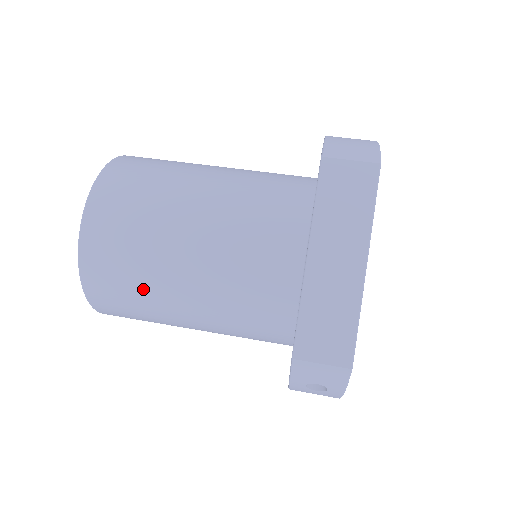
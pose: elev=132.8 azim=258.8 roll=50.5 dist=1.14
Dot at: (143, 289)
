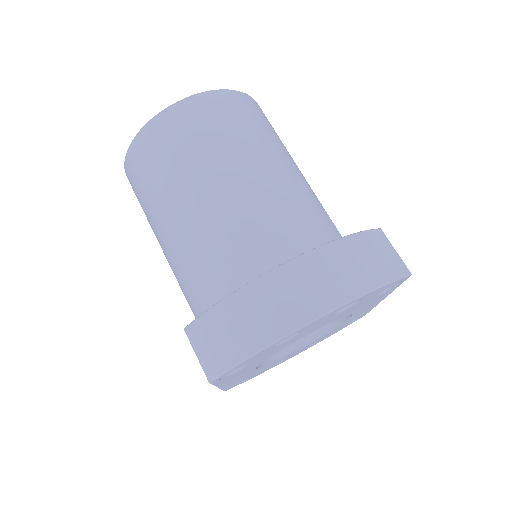
Dot at: occluded
